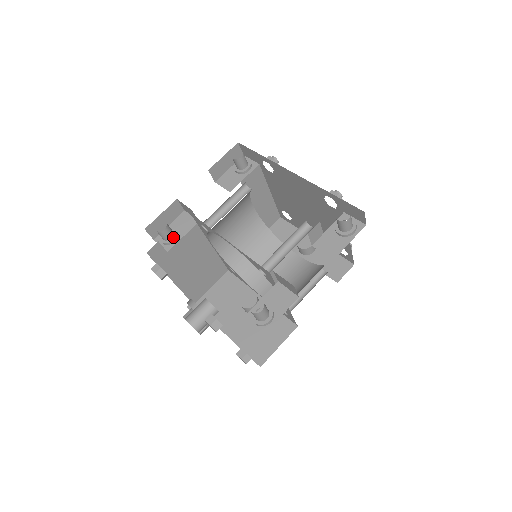
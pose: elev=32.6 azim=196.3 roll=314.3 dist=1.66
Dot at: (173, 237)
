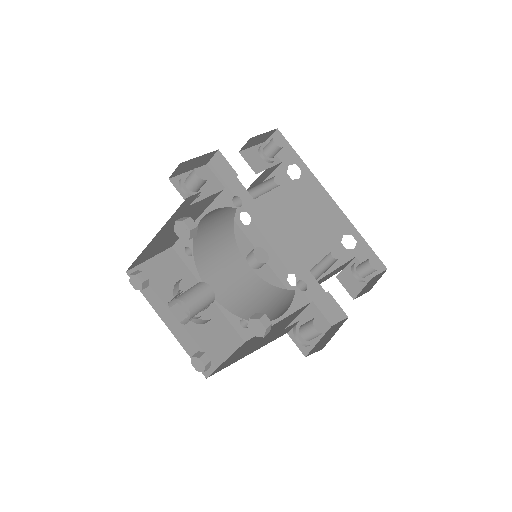
Dot at: (199, 191)
